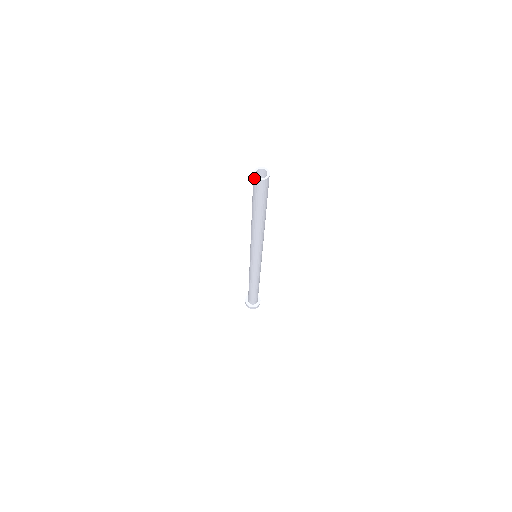
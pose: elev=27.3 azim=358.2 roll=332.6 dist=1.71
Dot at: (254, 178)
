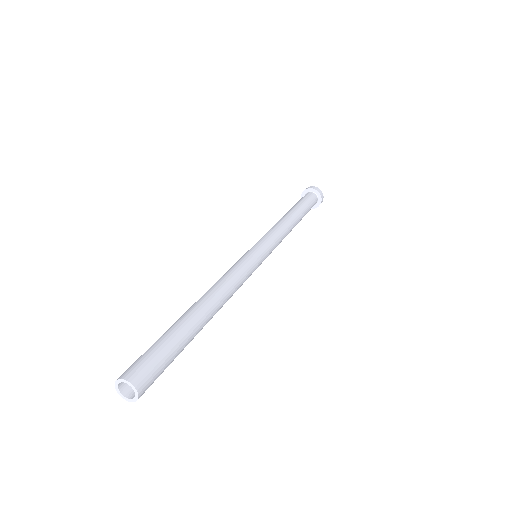
Dot at: (118, 381)
